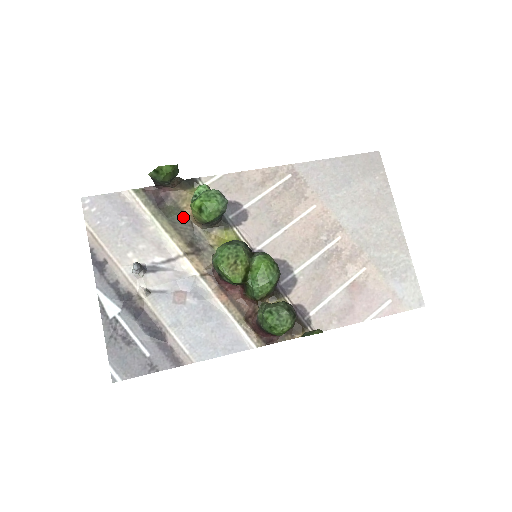
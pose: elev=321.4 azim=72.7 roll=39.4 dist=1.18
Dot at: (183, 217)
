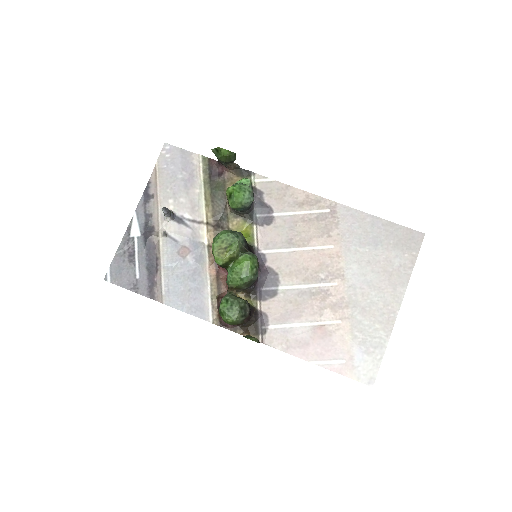
Dot at: (223, 195)
